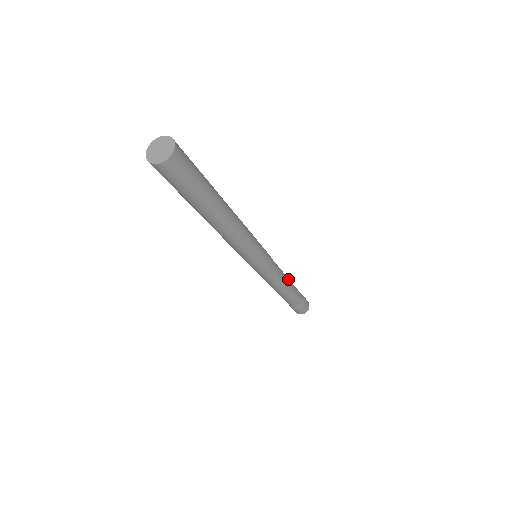
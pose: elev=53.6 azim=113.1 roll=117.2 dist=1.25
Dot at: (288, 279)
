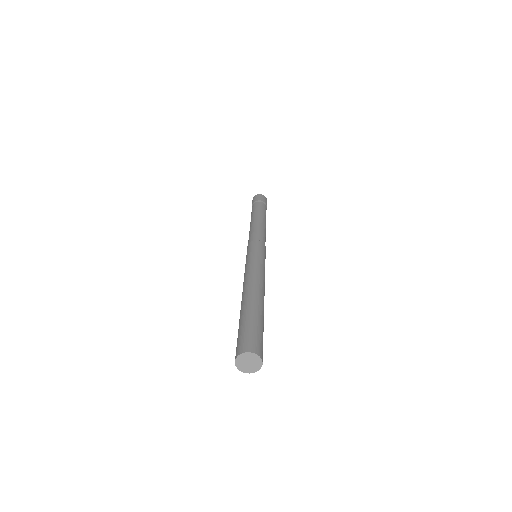
Dot at: (265, 224)
